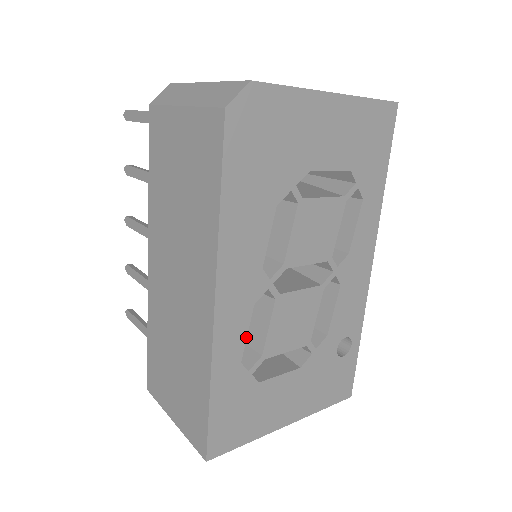
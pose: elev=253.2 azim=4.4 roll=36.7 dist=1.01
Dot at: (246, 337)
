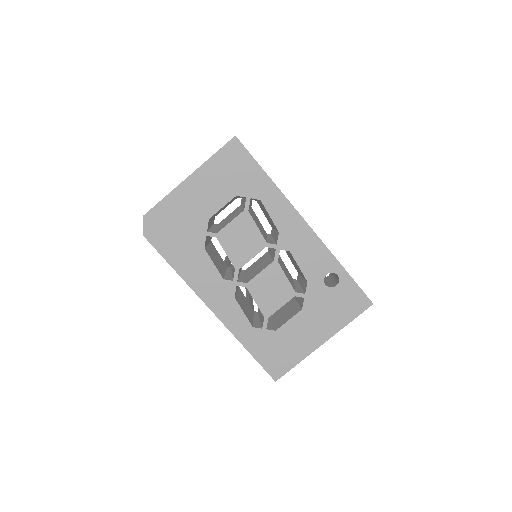
Dot at: (244, 314)
